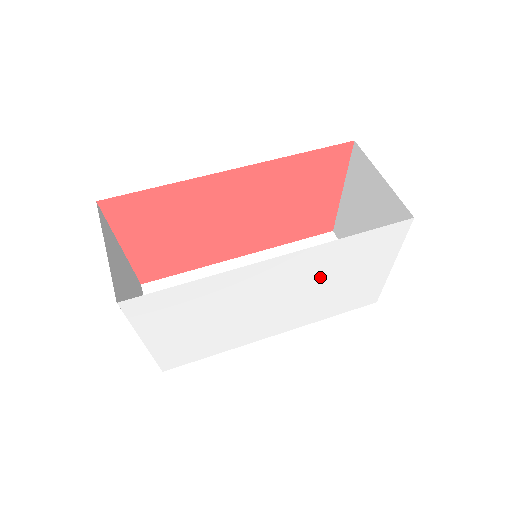
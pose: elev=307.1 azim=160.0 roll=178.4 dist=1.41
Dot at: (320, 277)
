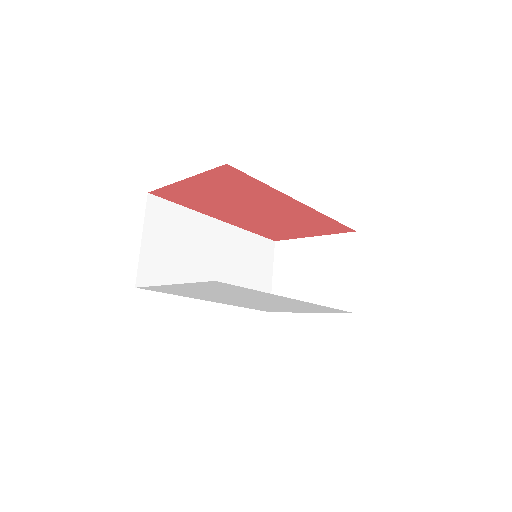
Dot at: (285, 305)
